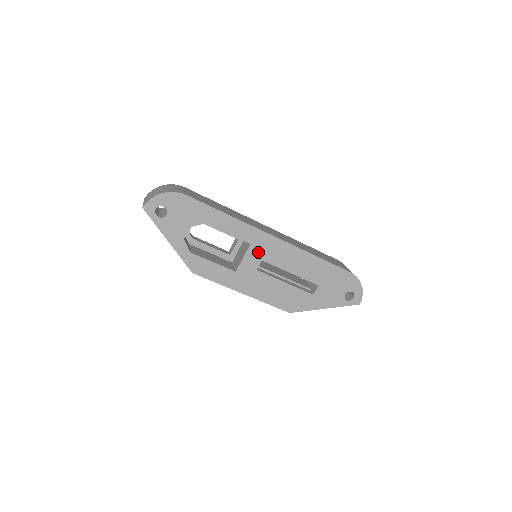
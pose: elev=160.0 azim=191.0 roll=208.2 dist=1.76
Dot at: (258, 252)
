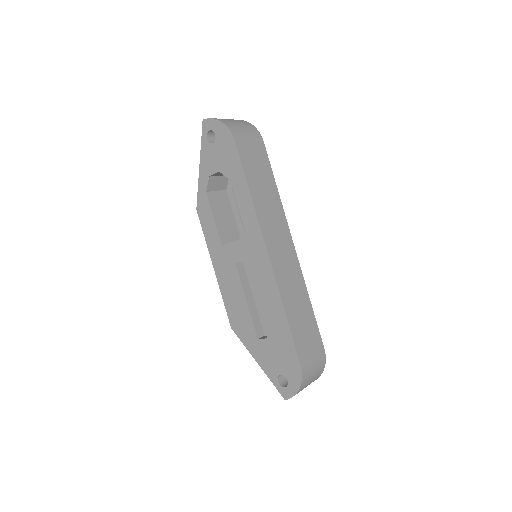
Dot at: (247, 250)
